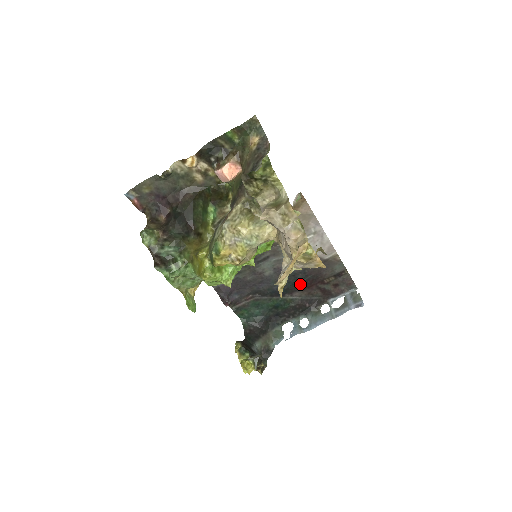
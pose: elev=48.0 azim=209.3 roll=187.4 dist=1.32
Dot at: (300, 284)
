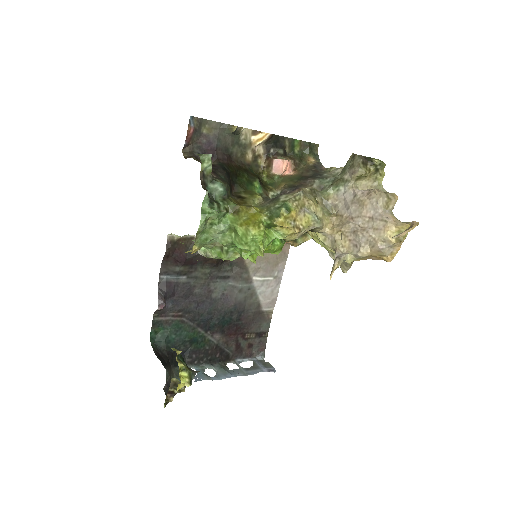
Dot at: (228, 326)
